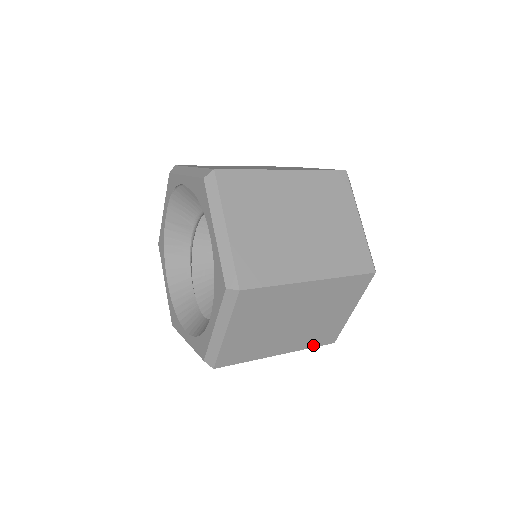
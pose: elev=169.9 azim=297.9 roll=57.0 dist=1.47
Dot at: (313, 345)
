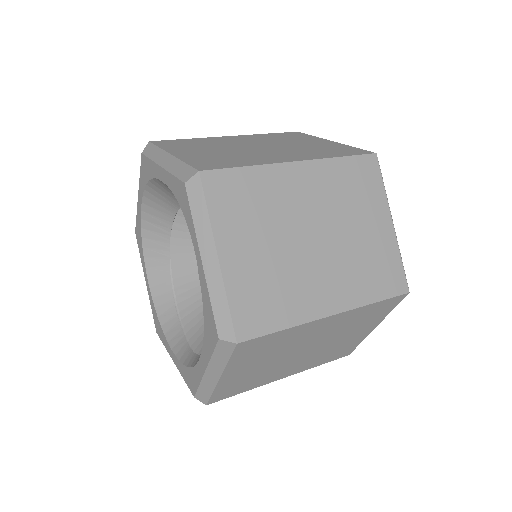
Dot at: occluded
